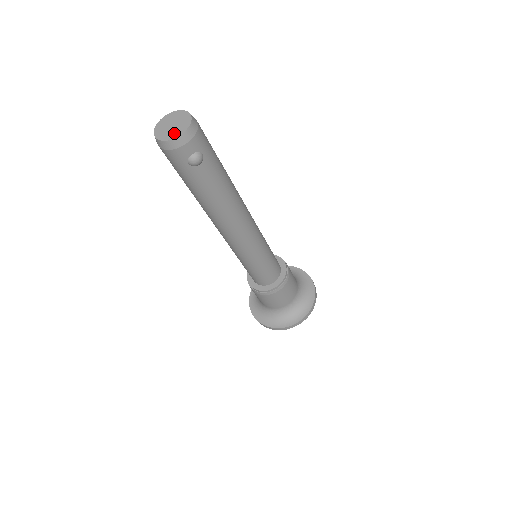
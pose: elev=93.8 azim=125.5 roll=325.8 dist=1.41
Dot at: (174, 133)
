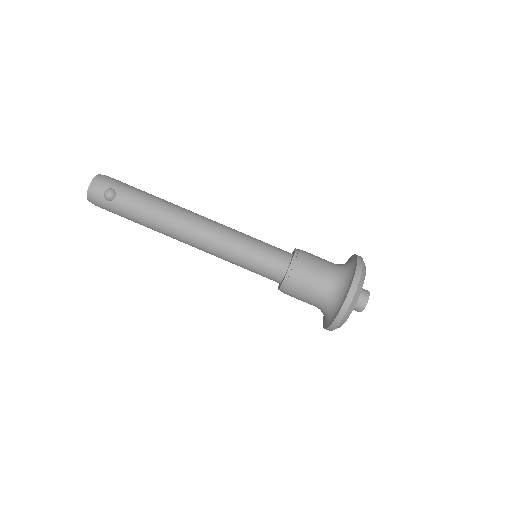
Dot at: (90, 189)
